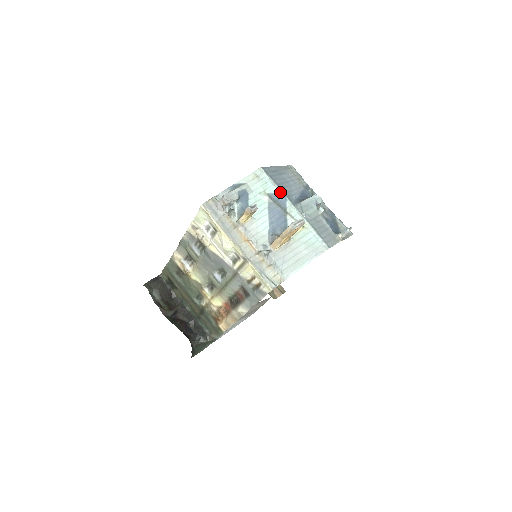
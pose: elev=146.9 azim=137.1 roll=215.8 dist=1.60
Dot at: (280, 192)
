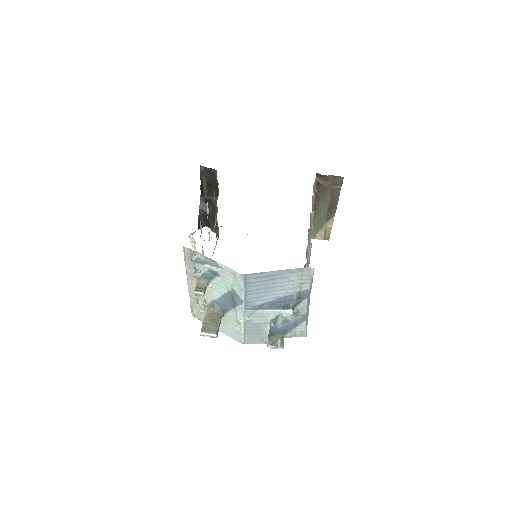
Dot at: (241, 297)
